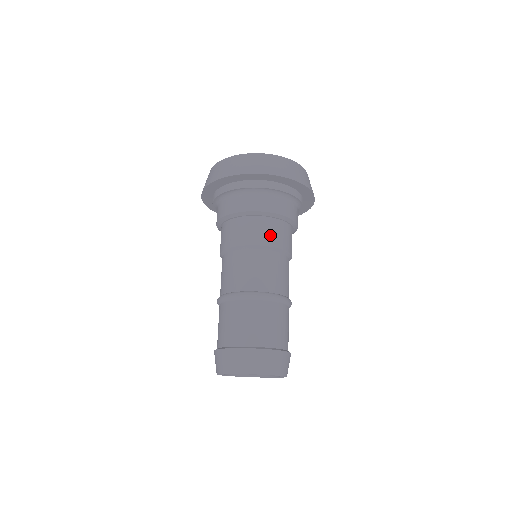
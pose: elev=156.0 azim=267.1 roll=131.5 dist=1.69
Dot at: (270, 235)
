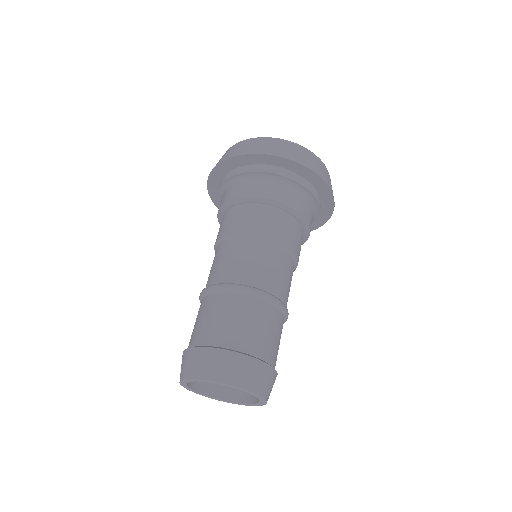
Dot at: (237, 222)
